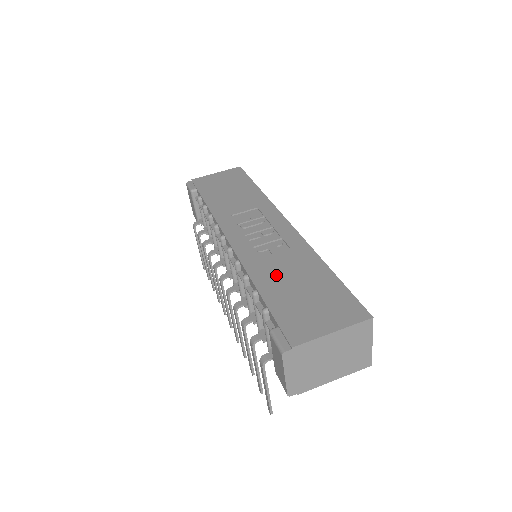
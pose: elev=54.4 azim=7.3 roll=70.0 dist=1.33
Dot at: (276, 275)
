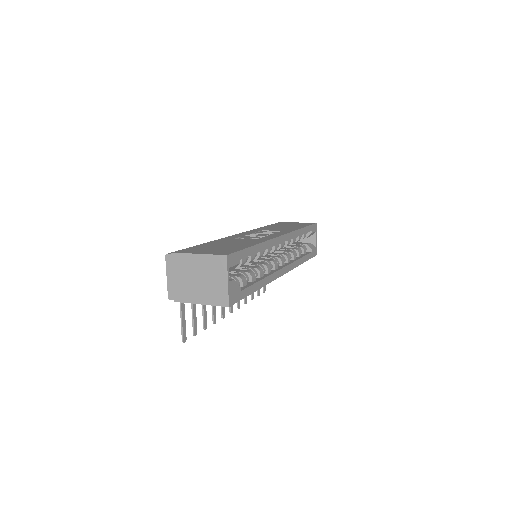
Dot at: (225, 242)
